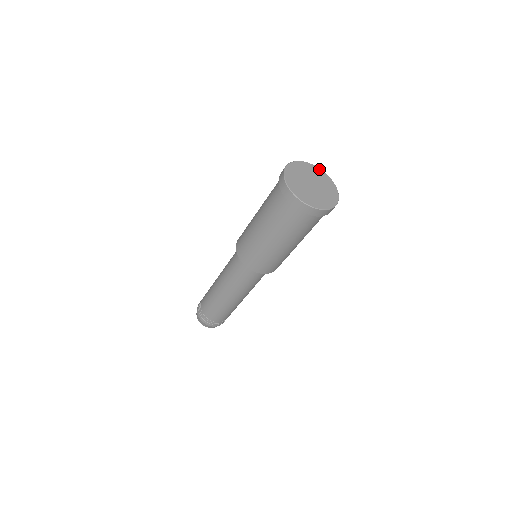
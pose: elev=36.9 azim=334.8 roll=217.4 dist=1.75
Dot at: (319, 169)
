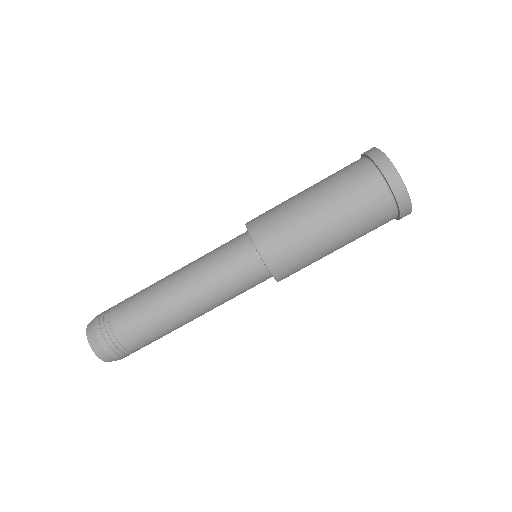
Dot at: occluded
